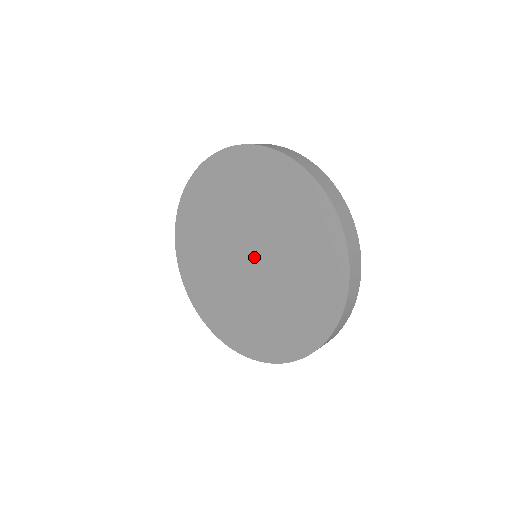
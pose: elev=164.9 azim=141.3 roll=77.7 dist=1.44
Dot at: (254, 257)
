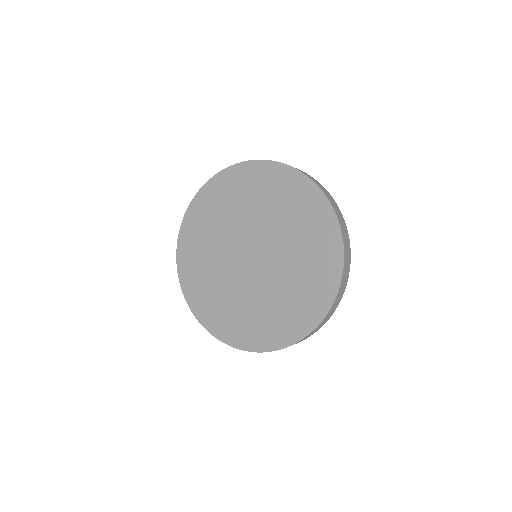
Dot at: (256, 256)
